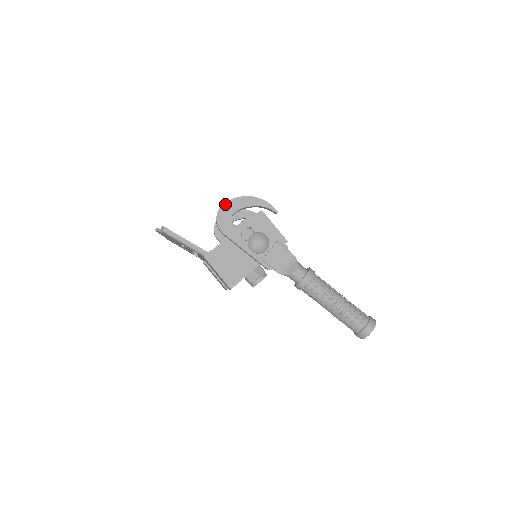
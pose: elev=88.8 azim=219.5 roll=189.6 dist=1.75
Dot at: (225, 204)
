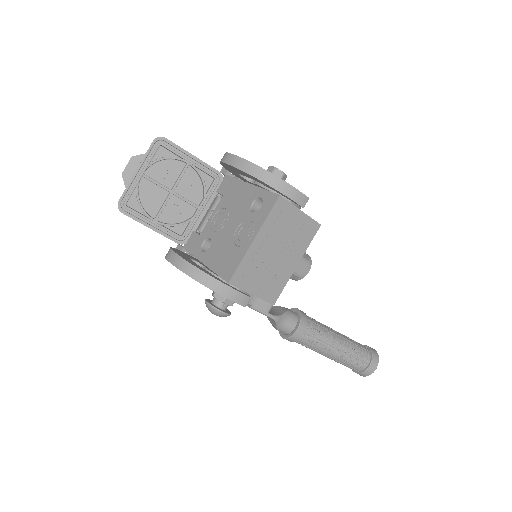
Dot at: occluded
